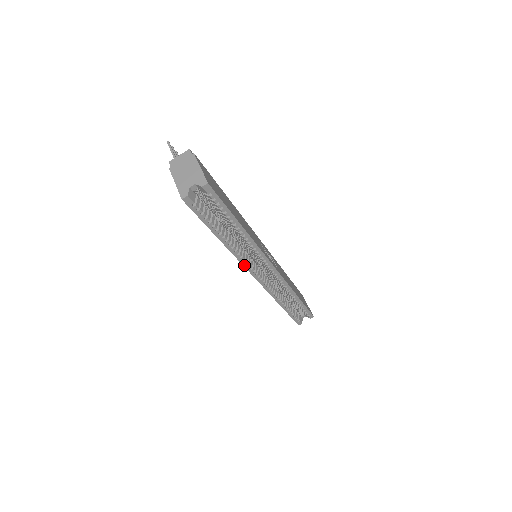
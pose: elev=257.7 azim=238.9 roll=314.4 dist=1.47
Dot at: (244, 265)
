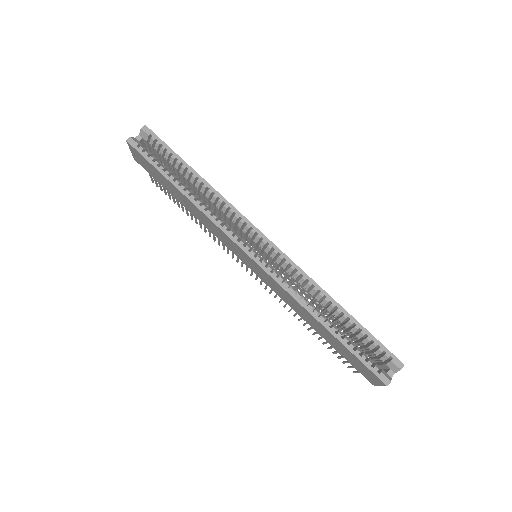
Dot at: (221, 228)
